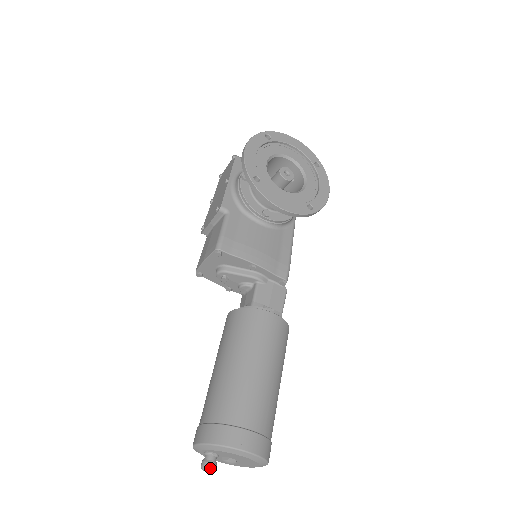
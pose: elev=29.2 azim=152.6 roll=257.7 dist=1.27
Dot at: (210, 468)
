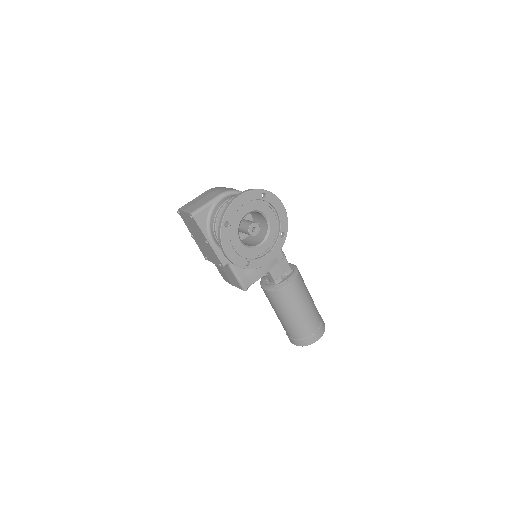
Dot at: occluded
